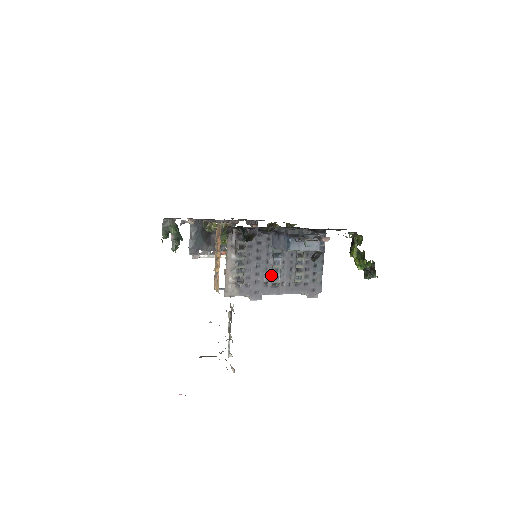
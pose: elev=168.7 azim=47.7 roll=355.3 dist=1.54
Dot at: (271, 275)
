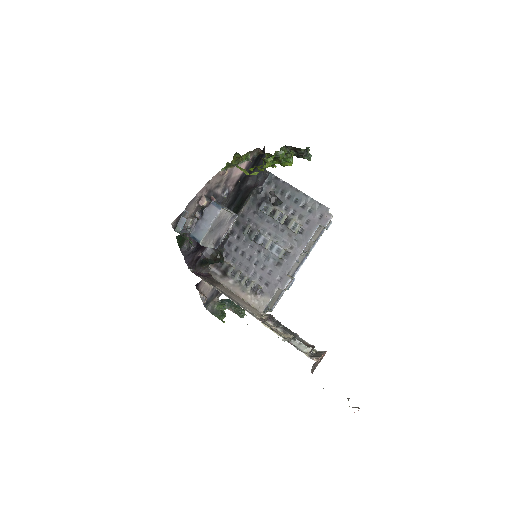
Dot at: (273, 255)
